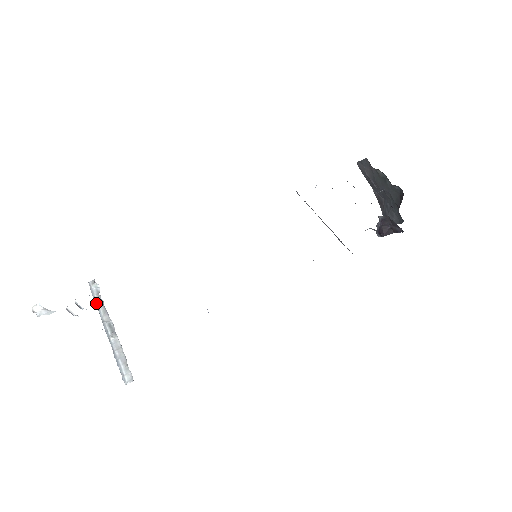
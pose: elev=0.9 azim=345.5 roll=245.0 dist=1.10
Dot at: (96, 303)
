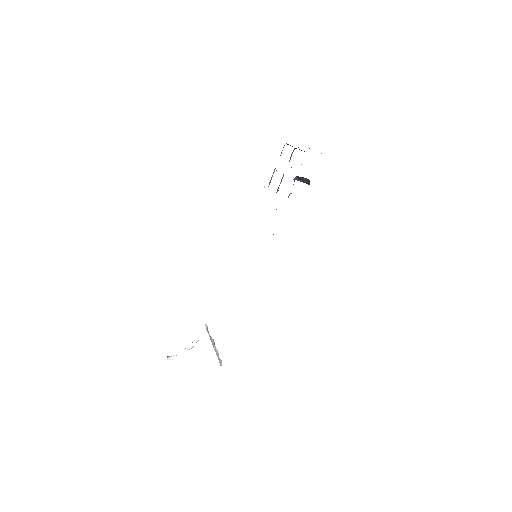
Dot at: occluded
